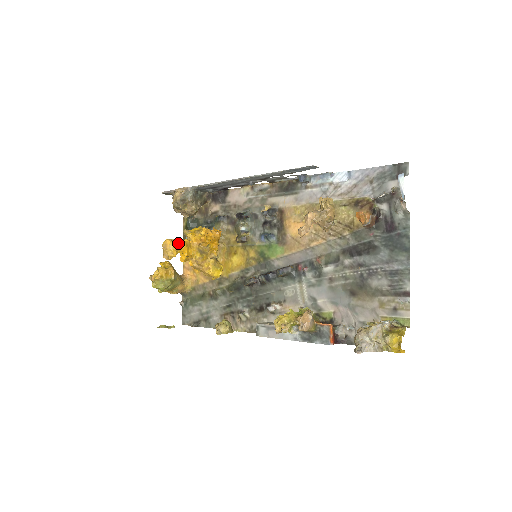
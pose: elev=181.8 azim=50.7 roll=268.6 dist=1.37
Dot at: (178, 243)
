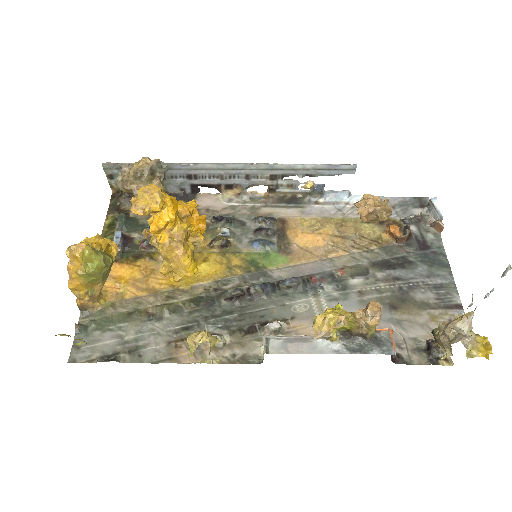
Dot at: (168, 195)
